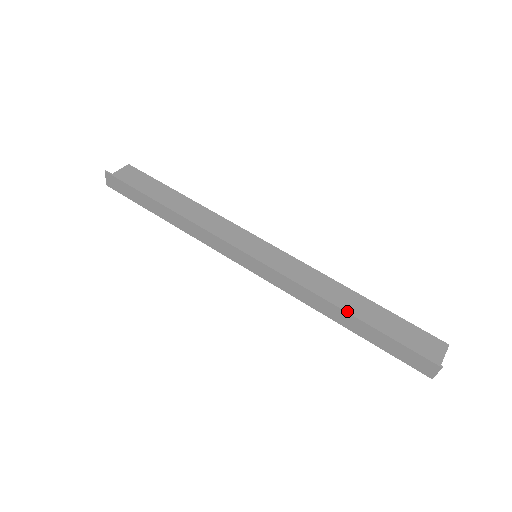
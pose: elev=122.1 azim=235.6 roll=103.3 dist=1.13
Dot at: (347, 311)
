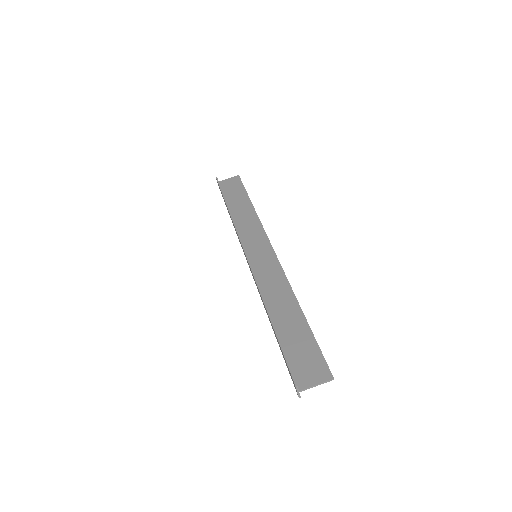
Dot at: (269, 314)
